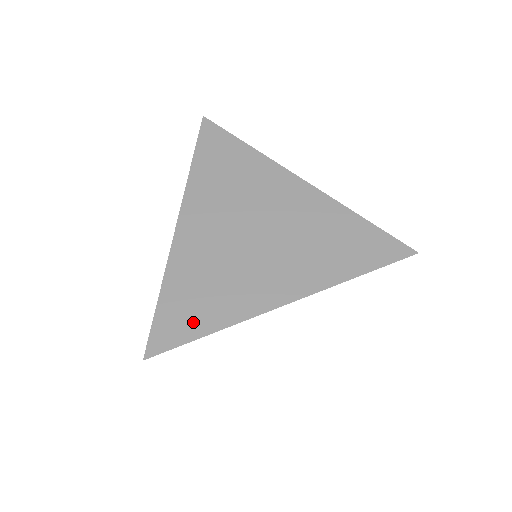
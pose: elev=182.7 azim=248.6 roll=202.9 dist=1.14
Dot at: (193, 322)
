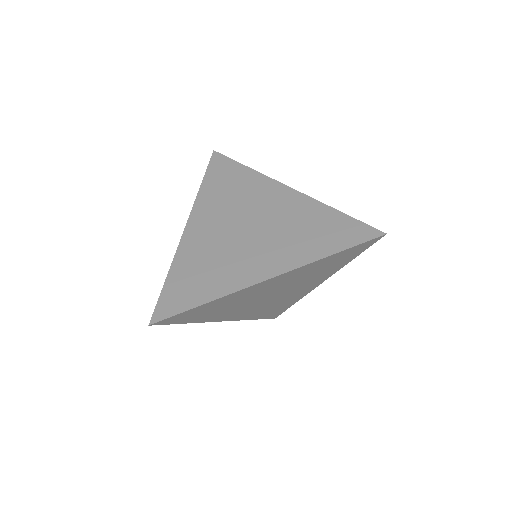
Dot at: (191, 296)
